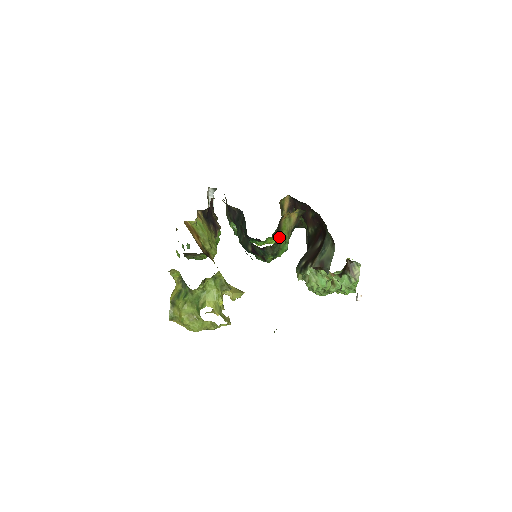
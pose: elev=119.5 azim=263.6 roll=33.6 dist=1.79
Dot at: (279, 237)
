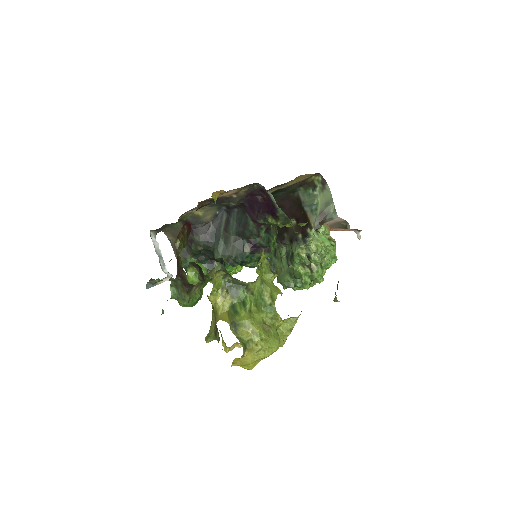
Dot at: occluded
